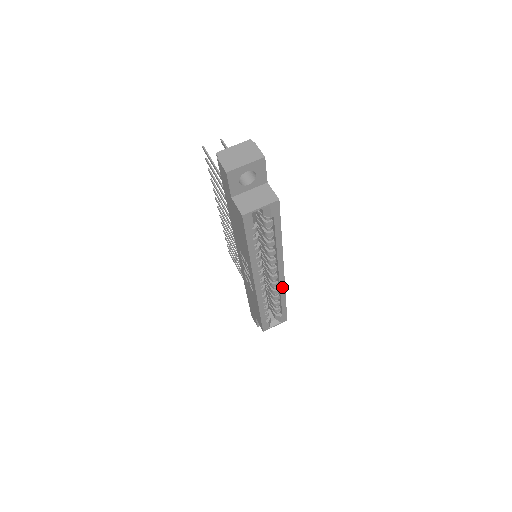
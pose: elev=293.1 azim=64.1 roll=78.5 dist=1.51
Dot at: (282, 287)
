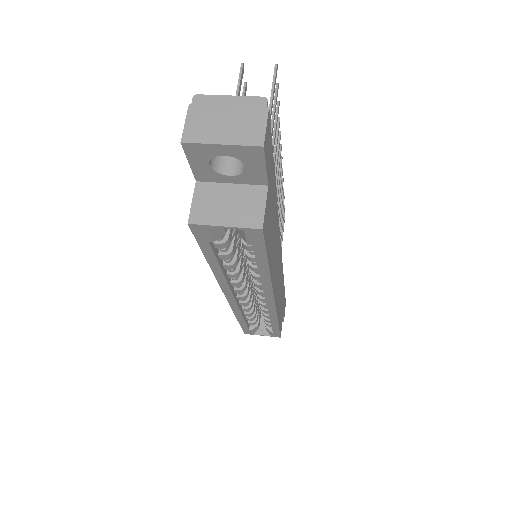
Dot at: (272, 312)
